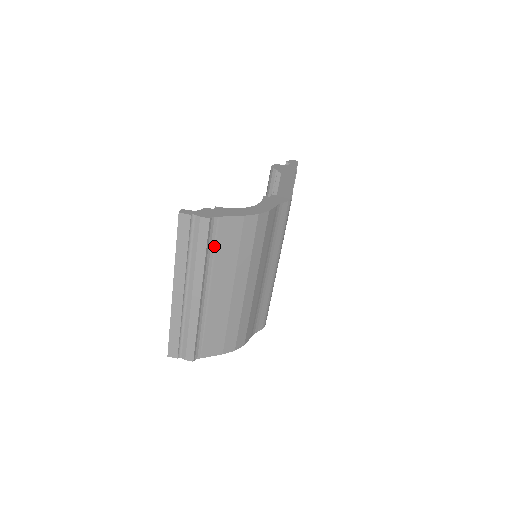
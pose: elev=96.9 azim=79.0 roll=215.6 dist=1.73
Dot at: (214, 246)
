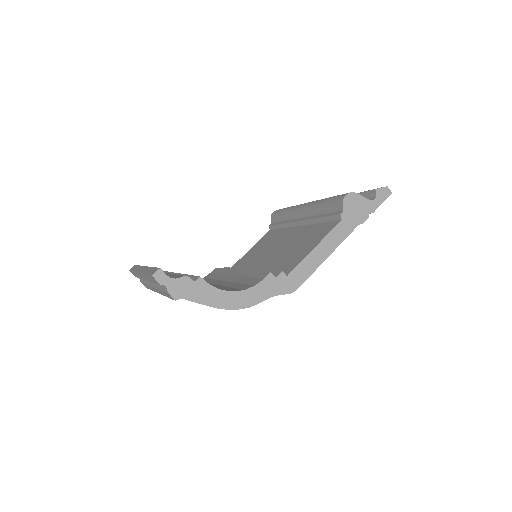
Dot at: occluded
